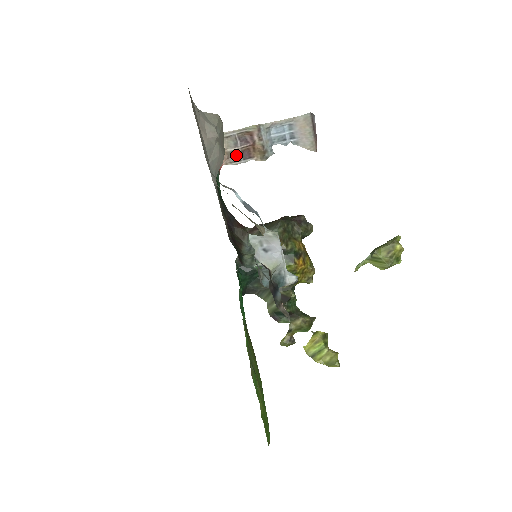
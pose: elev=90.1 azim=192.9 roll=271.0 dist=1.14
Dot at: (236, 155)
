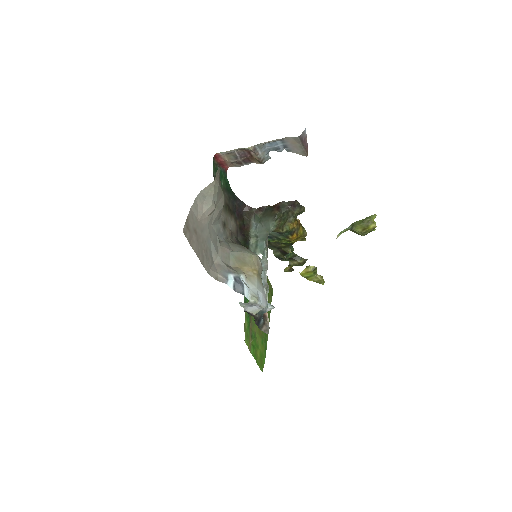
Dot at: (238, 163)
